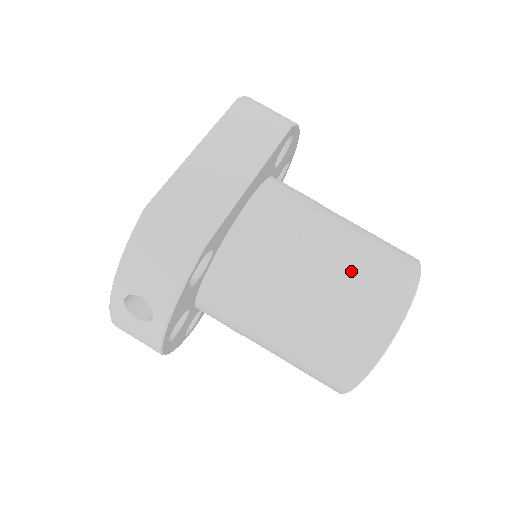
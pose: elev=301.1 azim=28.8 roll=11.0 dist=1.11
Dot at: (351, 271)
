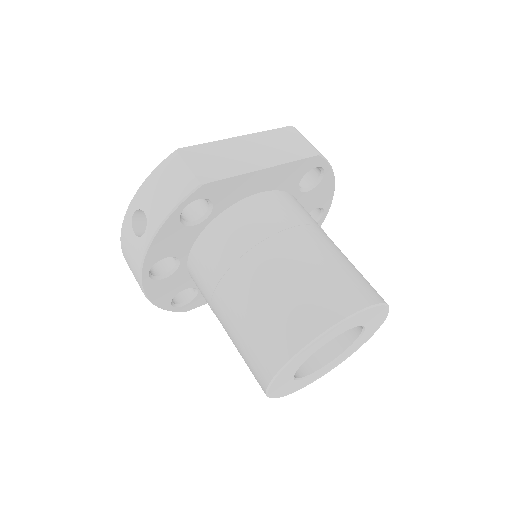
Dot at: (314, 268)
